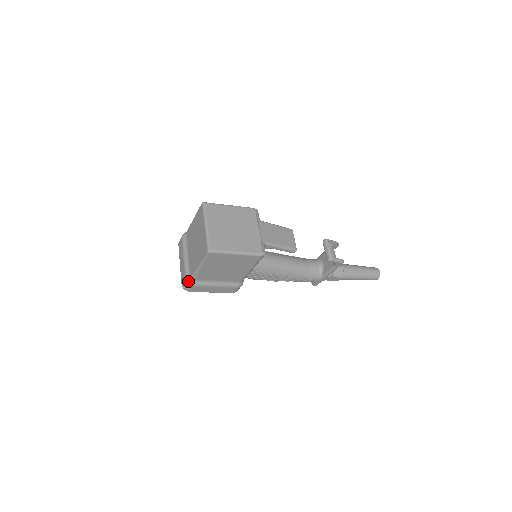
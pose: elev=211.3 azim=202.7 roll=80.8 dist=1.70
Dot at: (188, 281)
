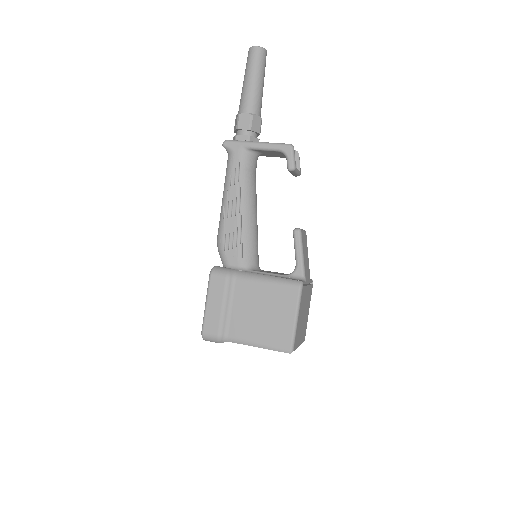
Dot at: occluded
